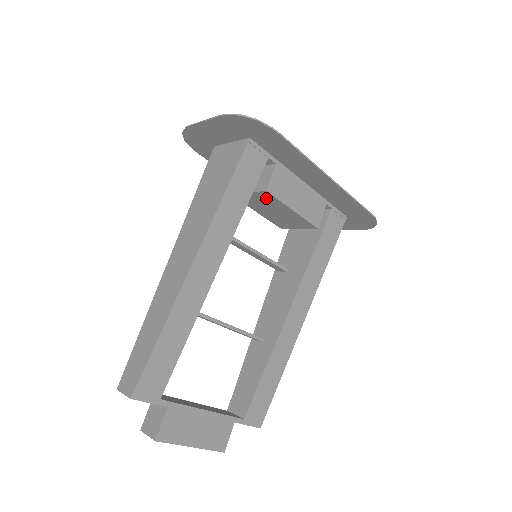
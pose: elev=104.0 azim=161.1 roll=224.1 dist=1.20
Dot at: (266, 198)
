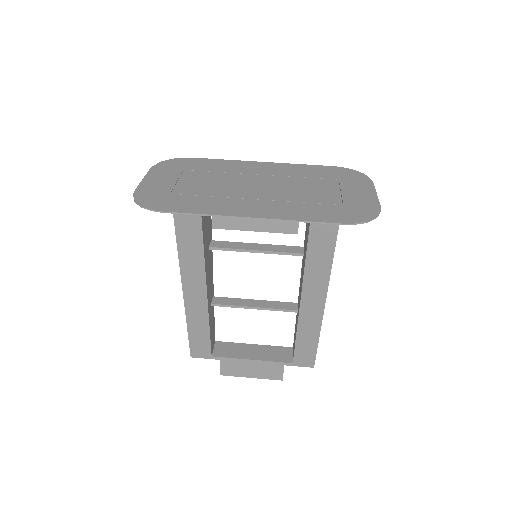
Dot at: occluded
